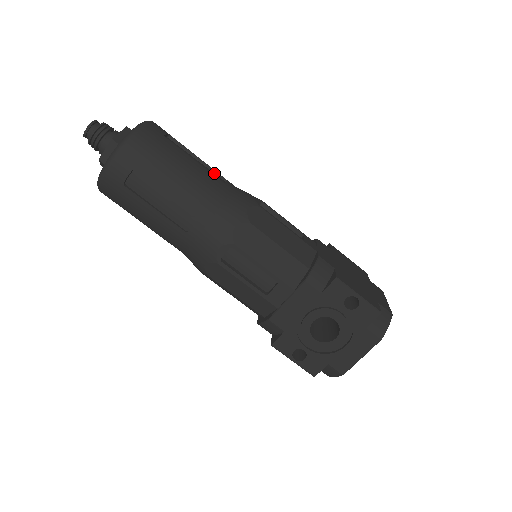
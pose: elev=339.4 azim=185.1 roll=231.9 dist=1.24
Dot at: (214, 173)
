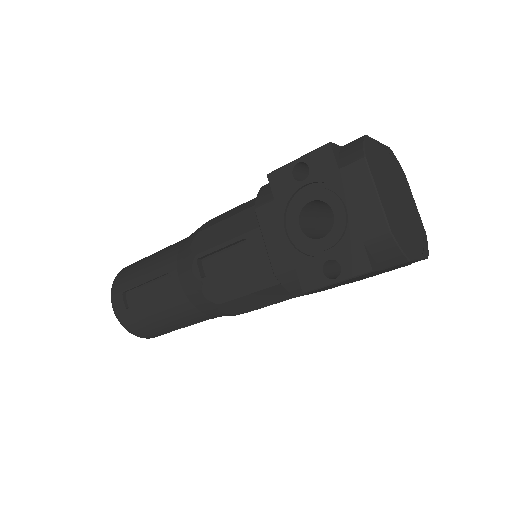
Dot at: occluded
